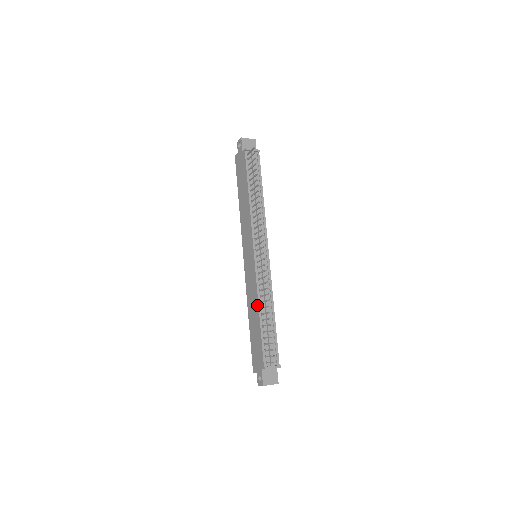
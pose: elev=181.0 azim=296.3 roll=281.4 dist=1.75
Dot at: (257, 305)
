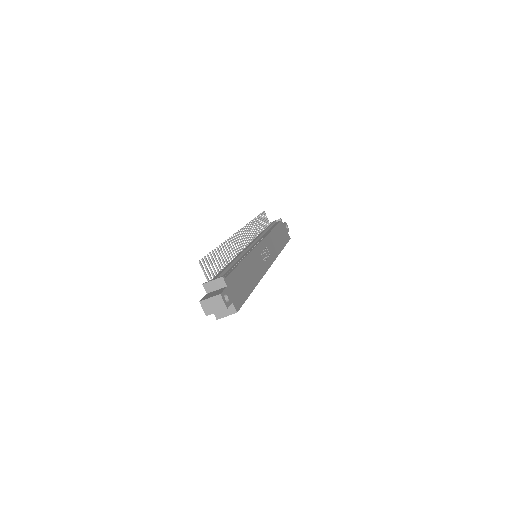
Dot at: occluded
